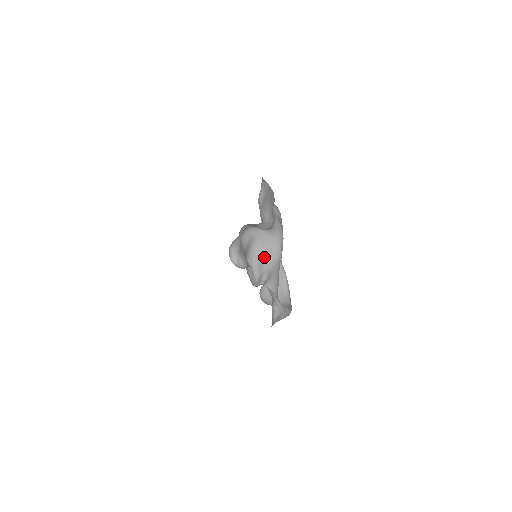
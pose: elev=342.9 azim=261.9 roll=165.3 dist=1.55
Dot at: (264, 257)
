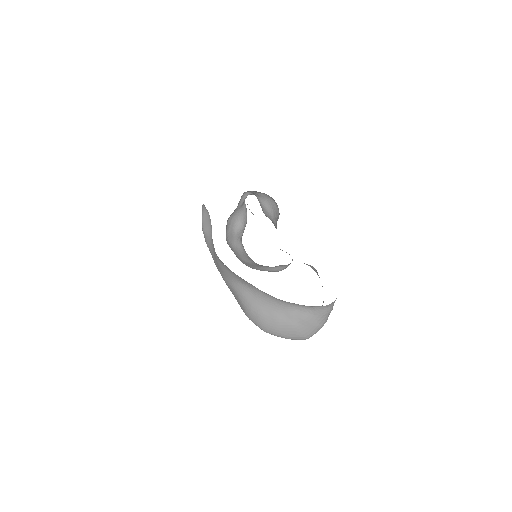
Dot at: (258, 266)
